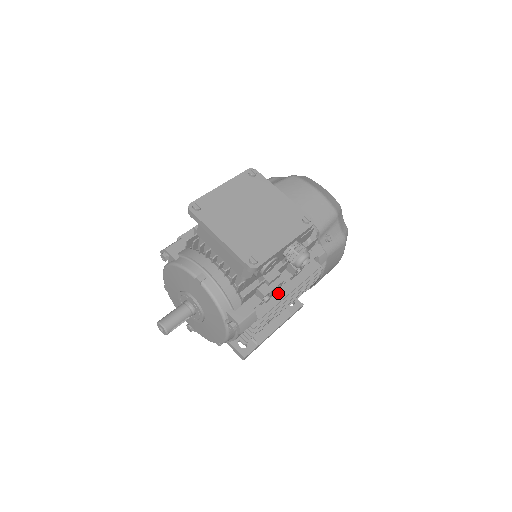
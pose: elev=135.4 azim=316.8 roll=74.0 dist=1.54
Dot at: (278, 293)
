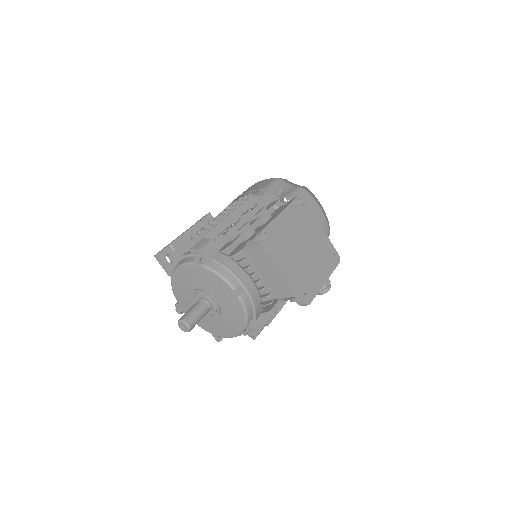
Dot at: occluded
